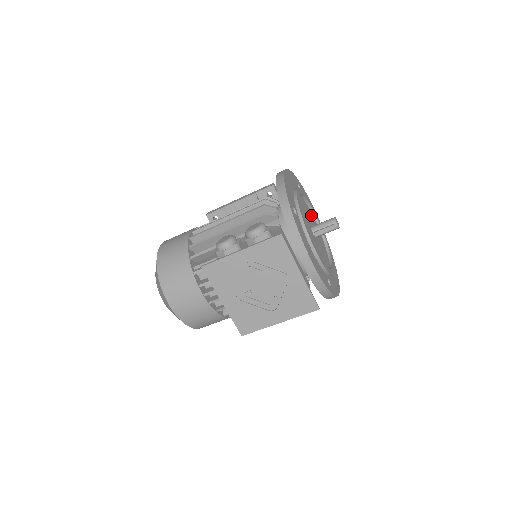
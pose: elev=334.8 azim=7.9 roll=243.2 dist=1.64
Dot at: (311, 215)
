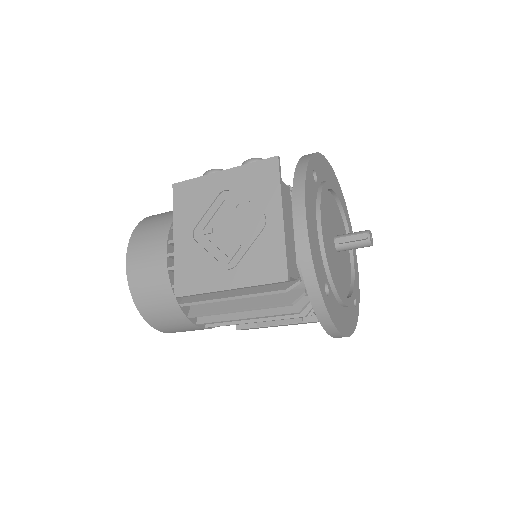
Dot at: occluded
